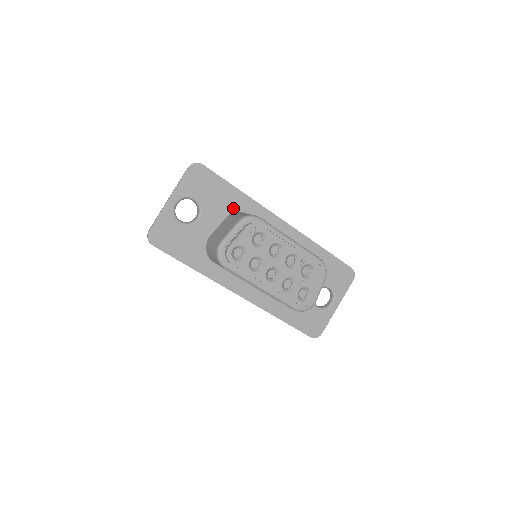
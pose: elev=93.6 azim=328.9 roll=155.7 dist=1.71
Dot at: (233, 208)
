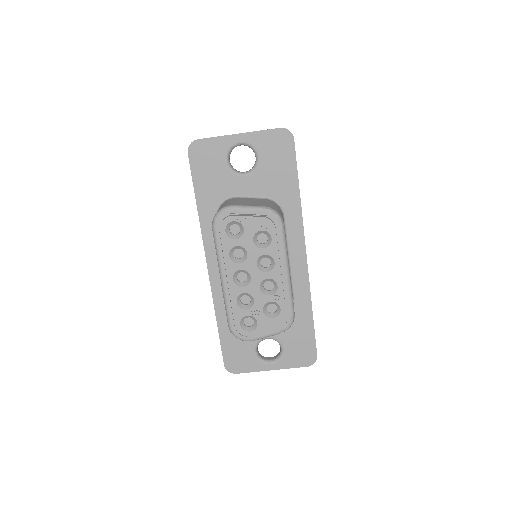
Dot at: (279, 198)
